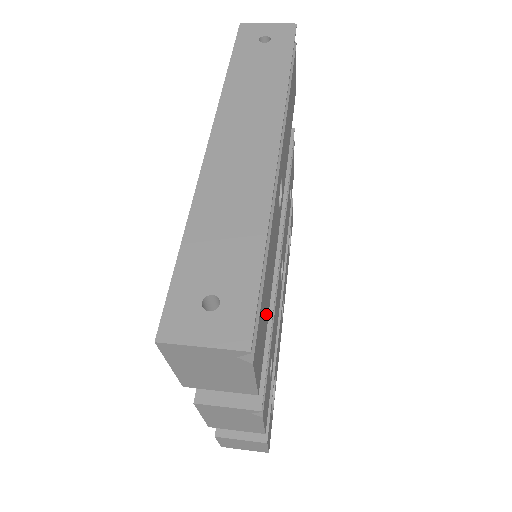
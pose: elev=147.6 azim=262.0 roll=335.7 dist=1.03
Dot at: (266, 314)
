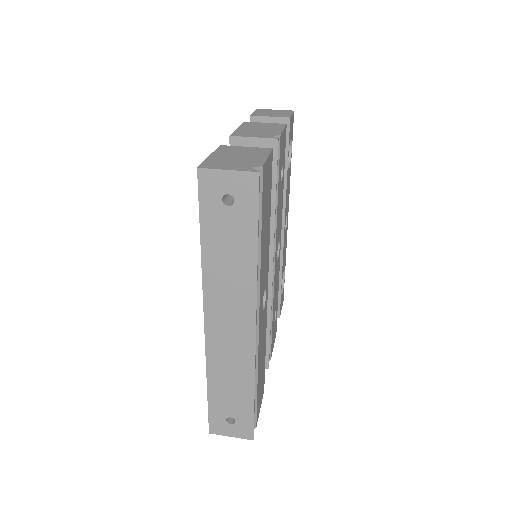
Dot at: (263, 369)
